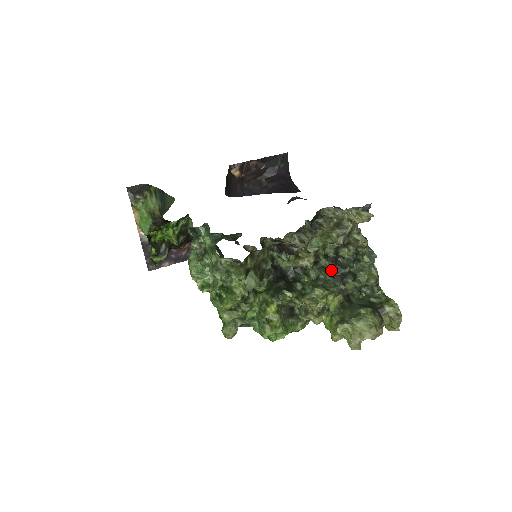
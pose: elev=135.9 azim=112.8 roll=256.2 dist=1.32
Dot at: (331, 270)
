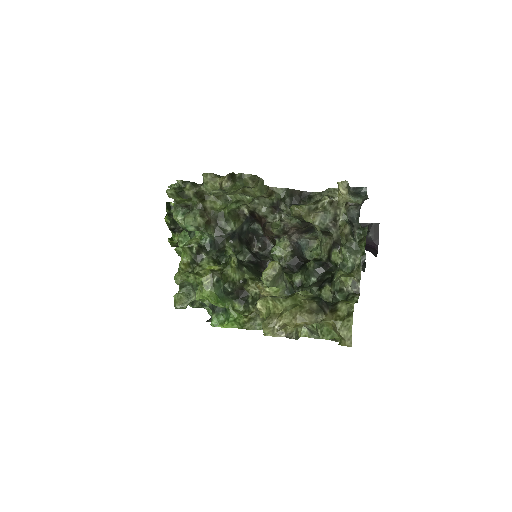
Dot at: (316, 275)
